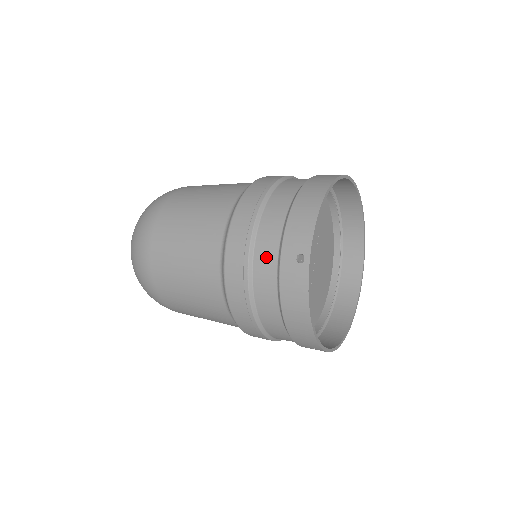
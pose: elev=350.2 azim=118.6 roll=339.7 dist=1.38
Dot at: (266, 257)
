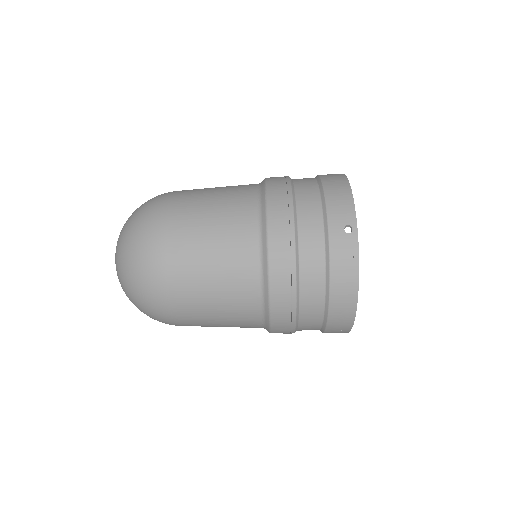
Dot at: (312, 233)
